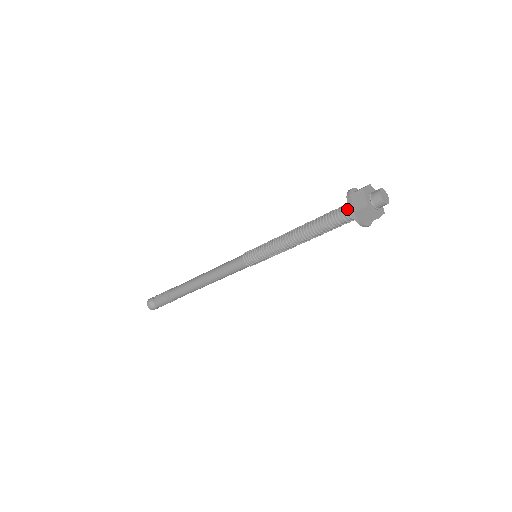
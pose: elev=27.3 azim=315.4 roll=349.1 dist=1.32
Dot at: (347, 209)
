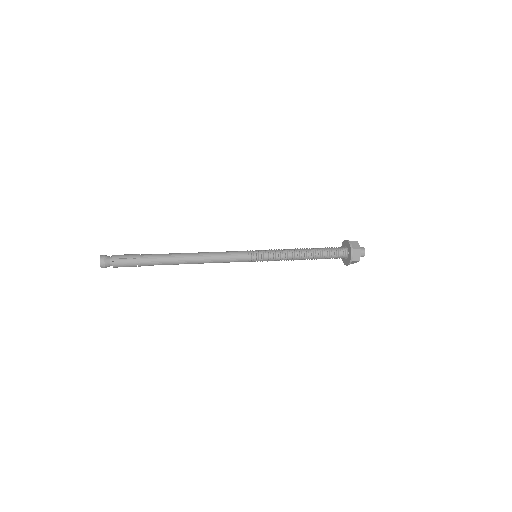
Dot at: (344, 254)
